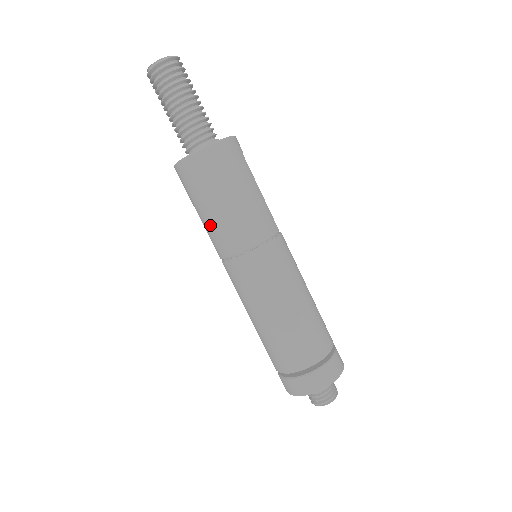
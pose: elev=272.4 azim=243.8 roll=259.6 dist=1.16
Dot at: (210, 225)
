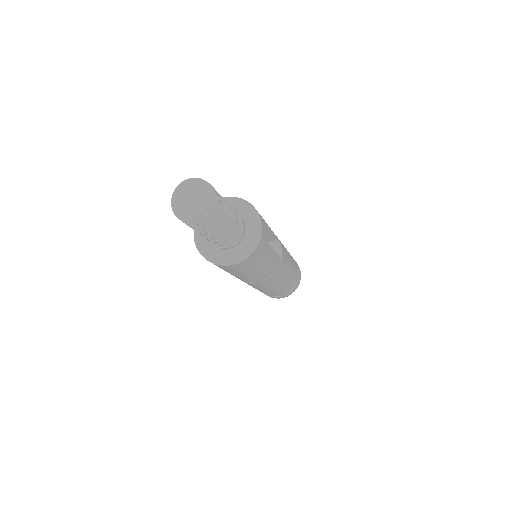
Dot at: occluded
